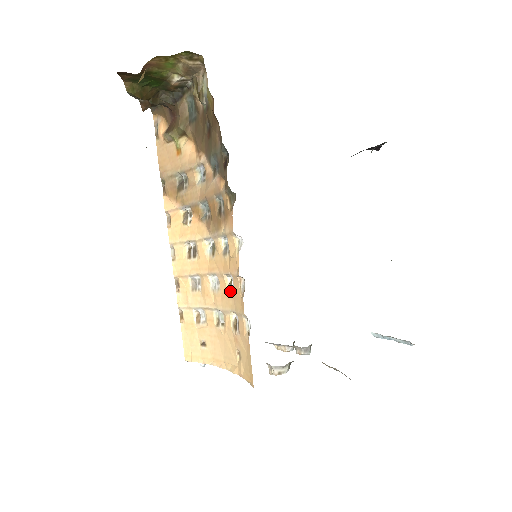
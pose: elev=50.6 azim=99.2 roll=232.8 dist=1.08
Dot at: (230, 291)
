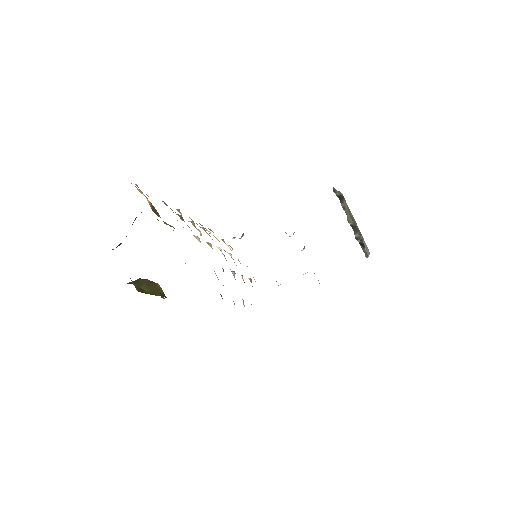
Dot at: (243, 280)
